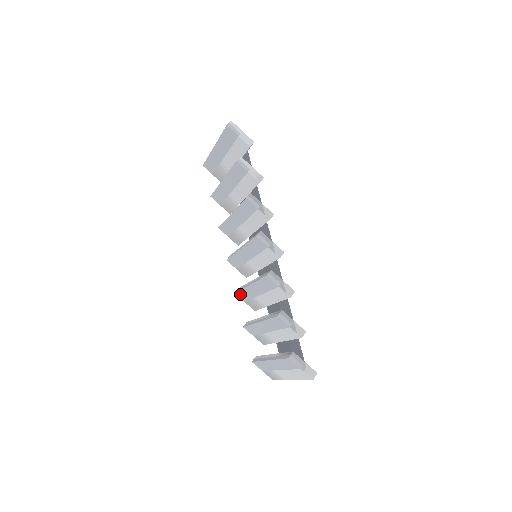
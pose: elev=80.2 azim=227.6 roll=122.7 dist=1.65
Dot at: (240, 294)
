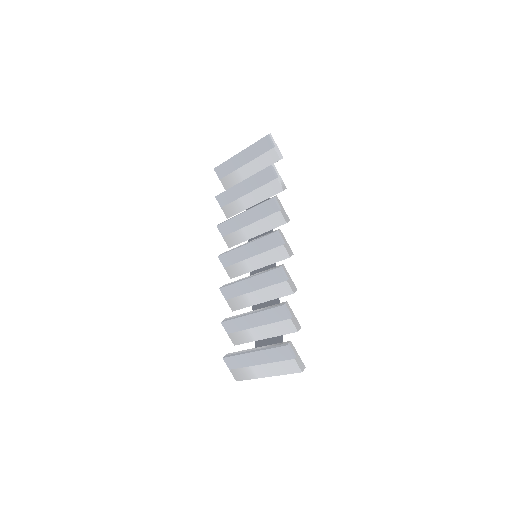
Dot at: (226, 290)
